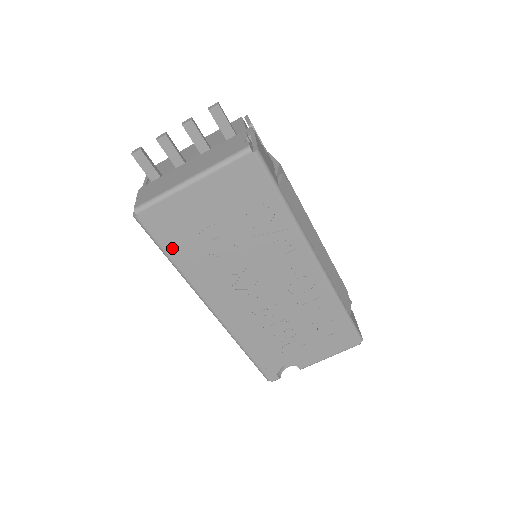
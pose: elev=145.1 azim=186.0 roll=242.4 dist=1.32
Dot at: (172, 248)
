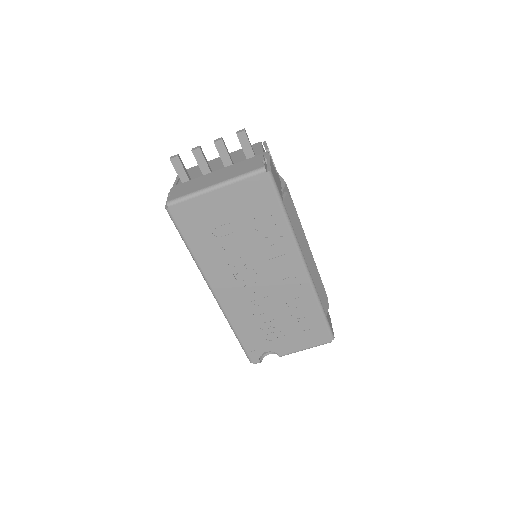
Dot at: (191, 238)
